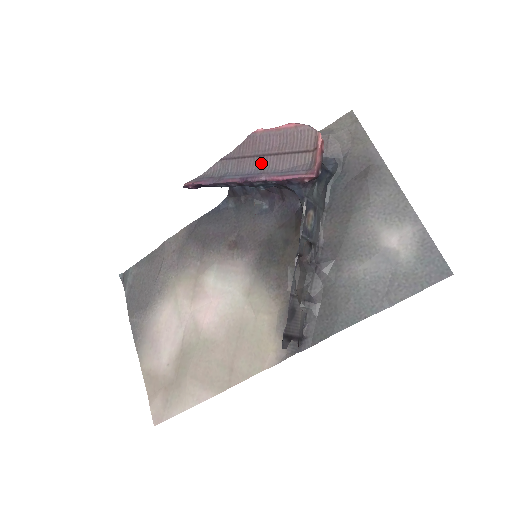
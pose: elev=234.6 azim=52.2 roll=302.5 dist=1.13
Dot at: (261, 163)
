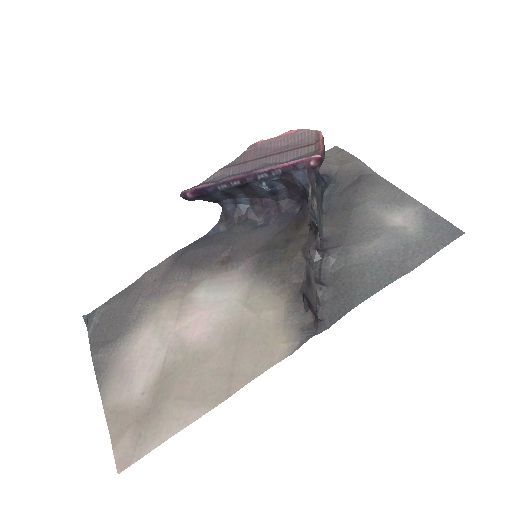
Dot at: (264, 162)
